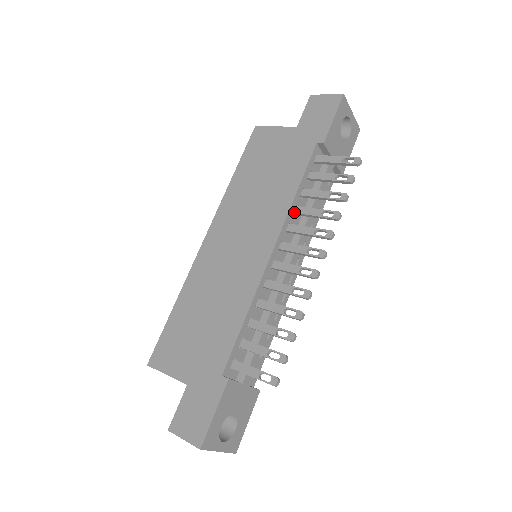
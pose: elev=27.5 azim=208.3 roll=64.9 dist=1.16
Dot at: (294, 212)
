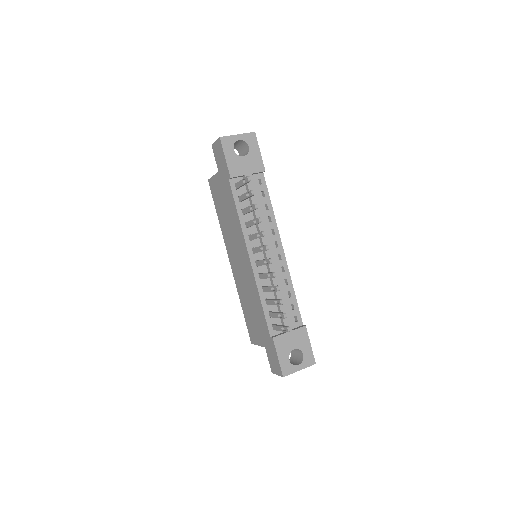
Dot at: (246, 227)
